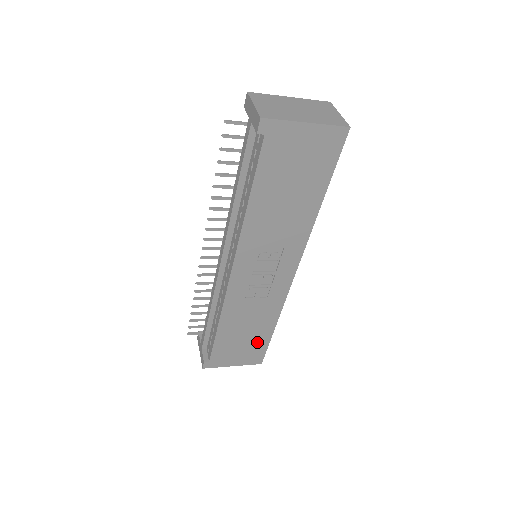
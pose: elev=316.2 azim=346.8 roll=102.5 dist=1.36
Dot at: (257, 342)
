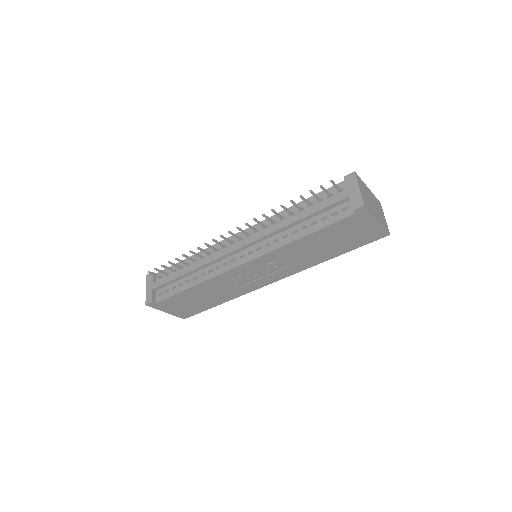
Dot at: (200, 306)
